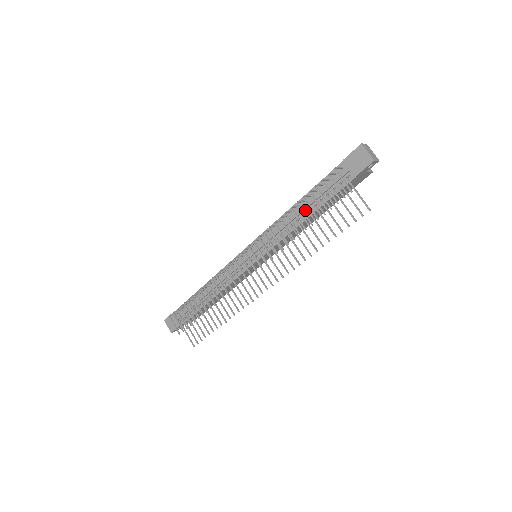
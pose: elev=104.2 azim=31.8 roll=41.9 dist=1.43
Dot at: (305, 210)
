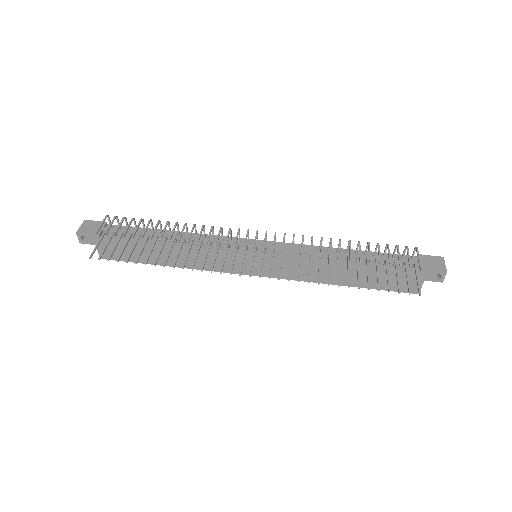
Dot at: (351, 258)
